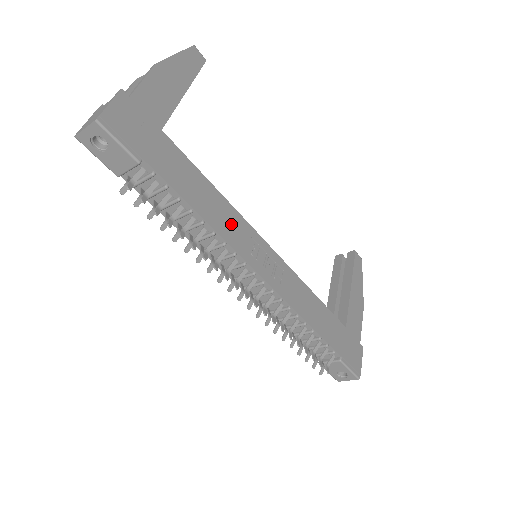
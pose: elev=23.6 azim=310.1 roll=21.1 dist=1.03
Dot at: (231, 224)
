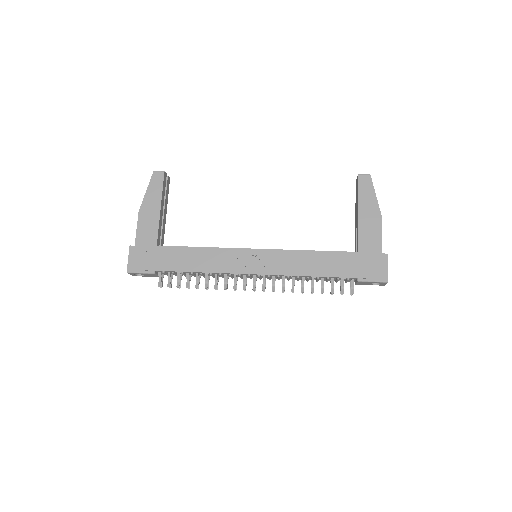
Dot at: (219, 260)
